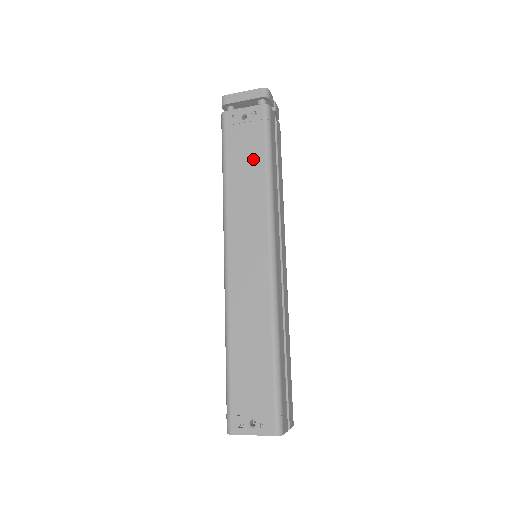
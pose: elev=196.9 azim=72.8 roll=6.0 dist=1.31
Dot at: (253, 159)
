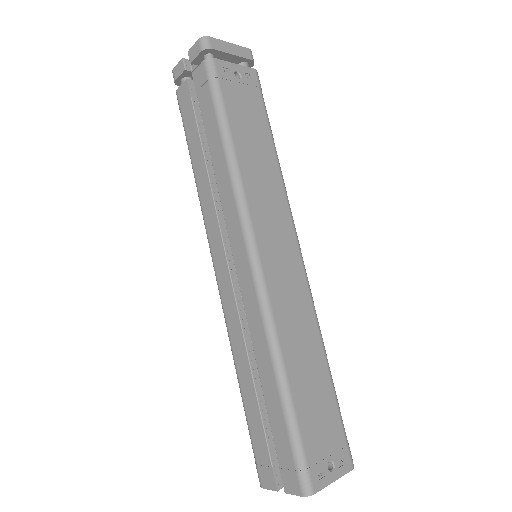
Dot at: (259, 132)
